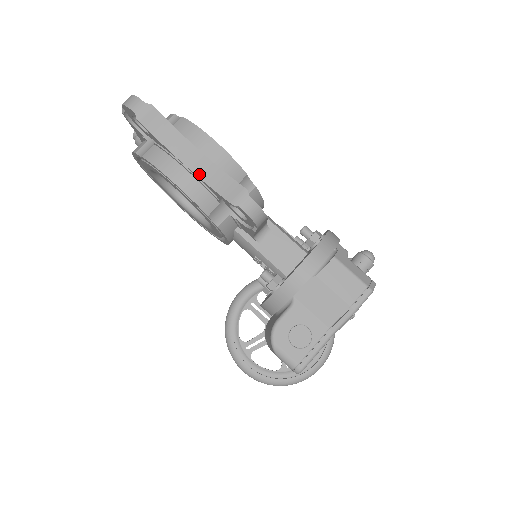
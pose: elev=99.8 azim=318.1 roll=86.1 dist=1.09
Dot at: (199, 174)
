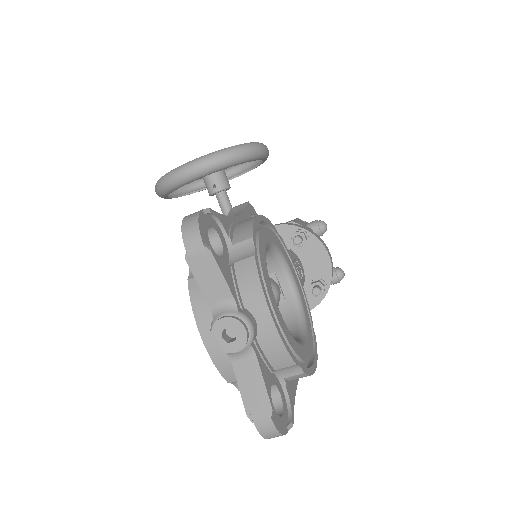
Dot at: occluded
